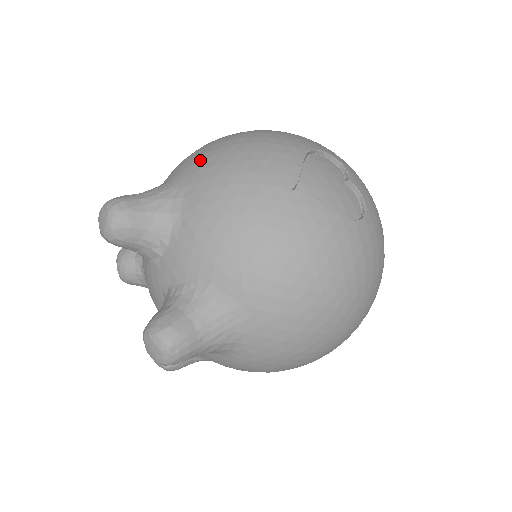
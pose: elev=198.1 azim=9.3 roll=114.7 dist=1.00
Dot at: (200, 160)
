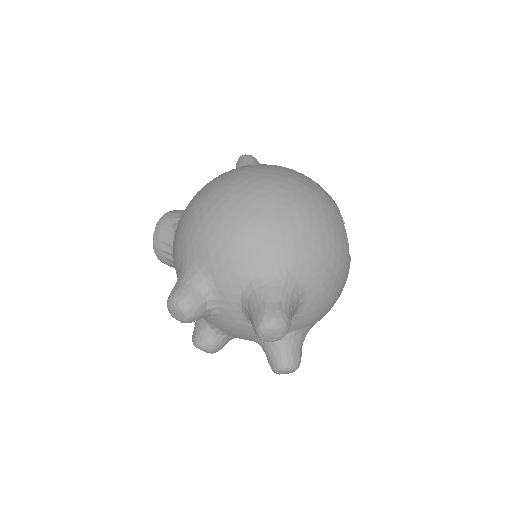
Dot at: (306, 257)
